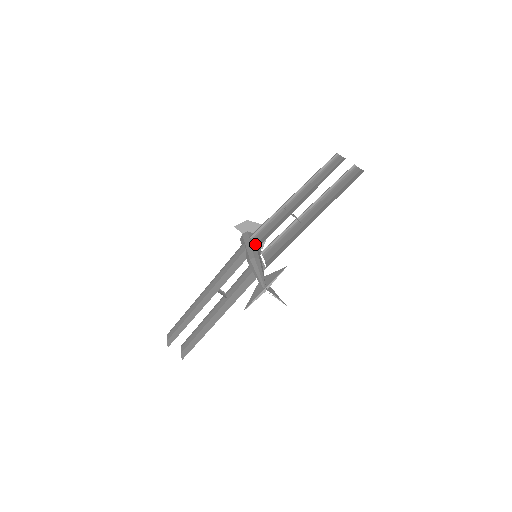
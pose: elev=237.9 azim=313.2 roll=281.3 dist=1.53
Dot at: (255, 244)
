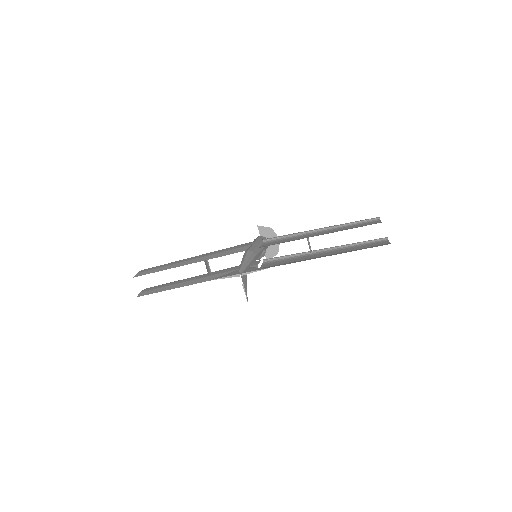
Dot at: (262, 246)
